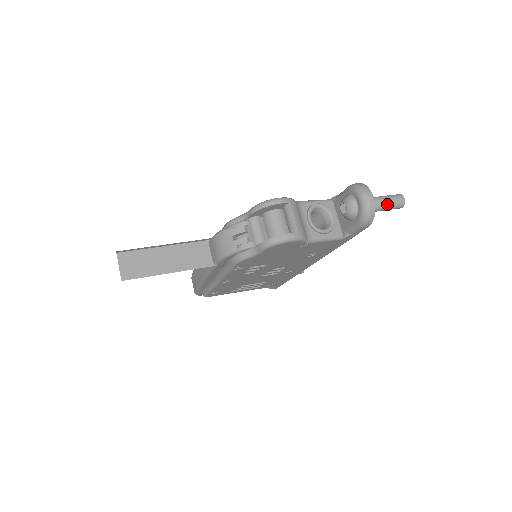
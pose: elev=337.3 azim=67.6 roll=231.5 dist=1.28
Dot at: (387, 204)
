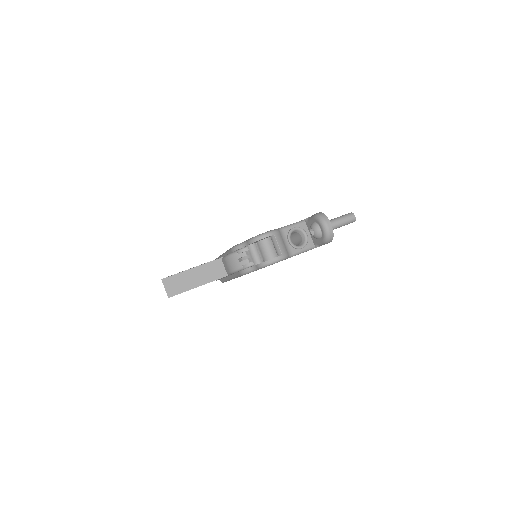
Dot at: (343, 223)
